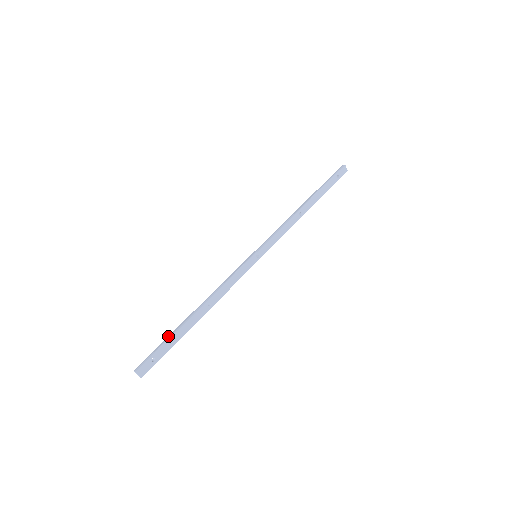
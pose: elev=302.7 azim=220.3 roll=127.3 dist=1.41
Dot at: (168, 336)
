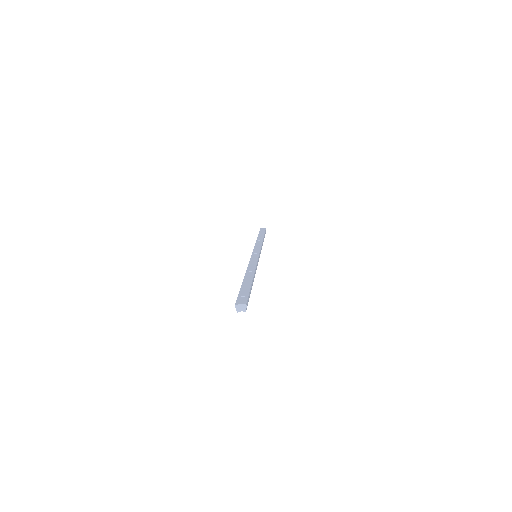
Dot at: occluded
